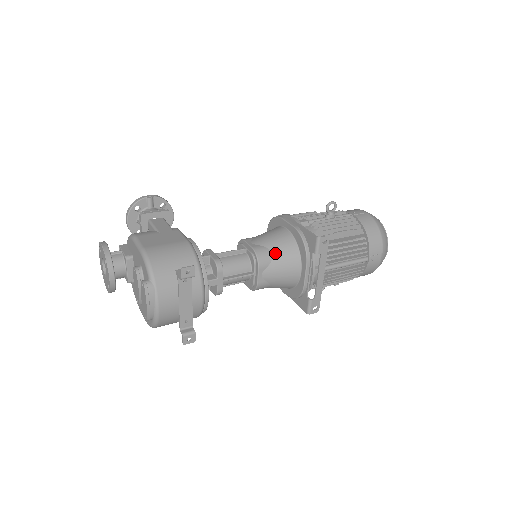
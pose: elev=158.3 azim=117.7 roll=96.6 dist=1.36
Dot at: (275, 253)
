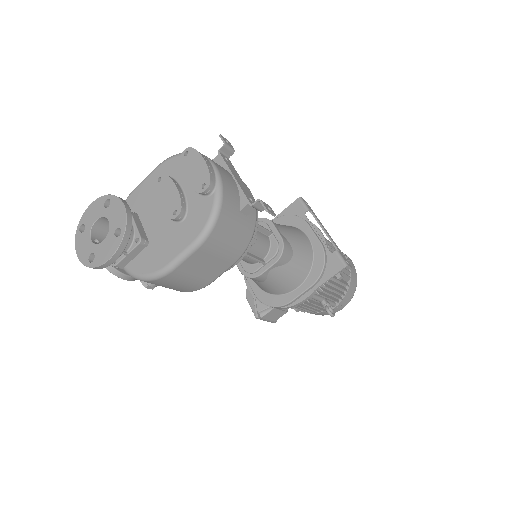
Dot at: occluded
